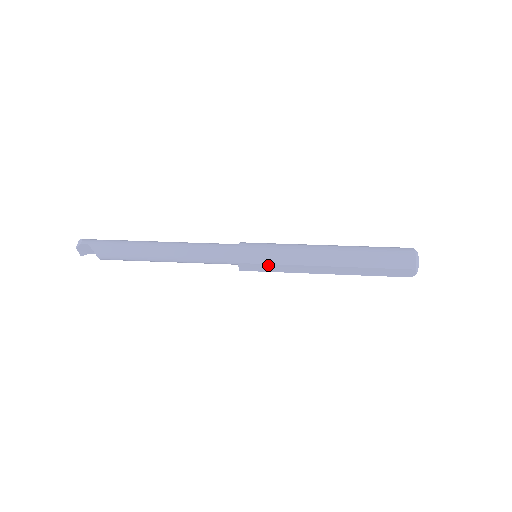
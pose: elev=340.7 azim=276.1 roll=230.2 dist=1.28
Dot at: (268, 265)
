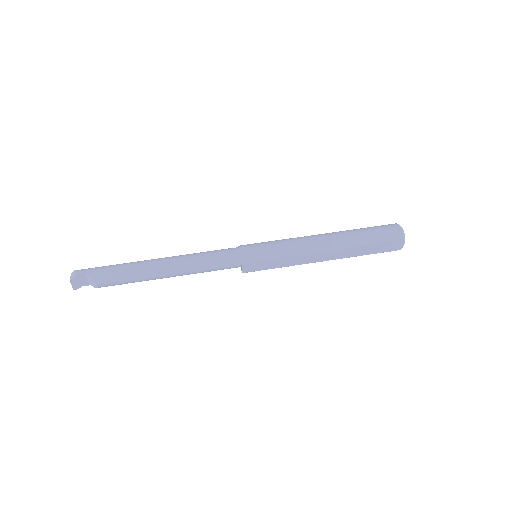
Dot at: (270, 261)
